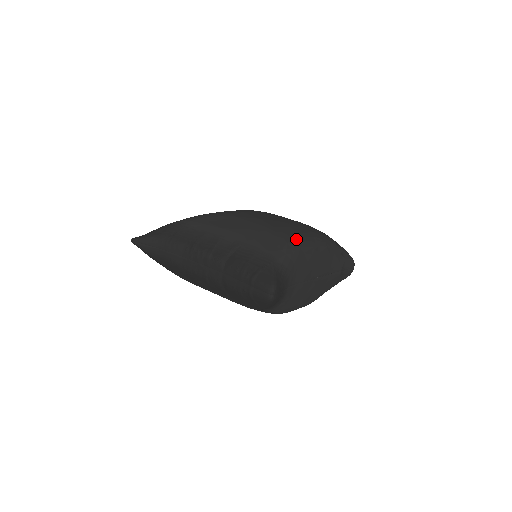
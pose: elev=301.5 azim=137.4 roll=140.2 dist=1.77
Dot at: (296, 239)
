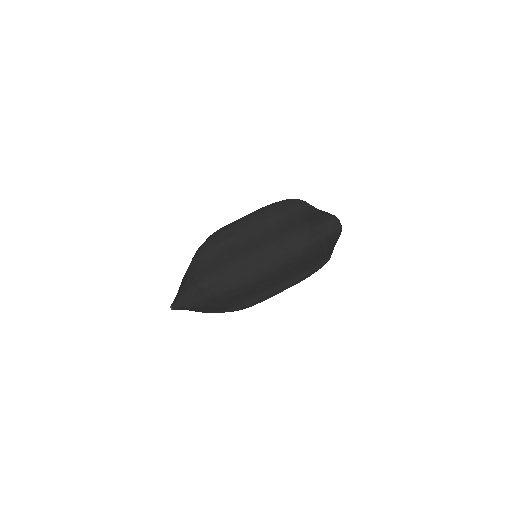
Dot at: (292, 199)
